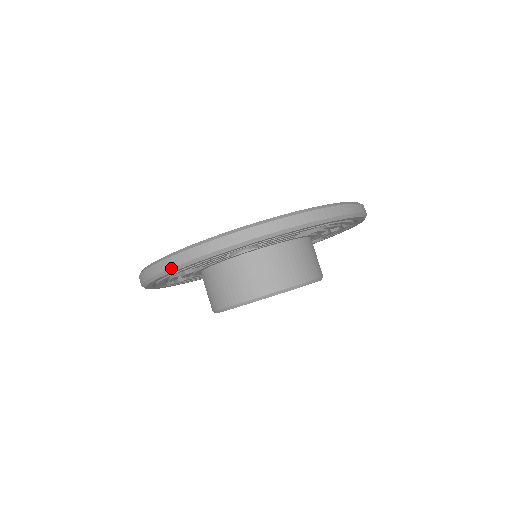
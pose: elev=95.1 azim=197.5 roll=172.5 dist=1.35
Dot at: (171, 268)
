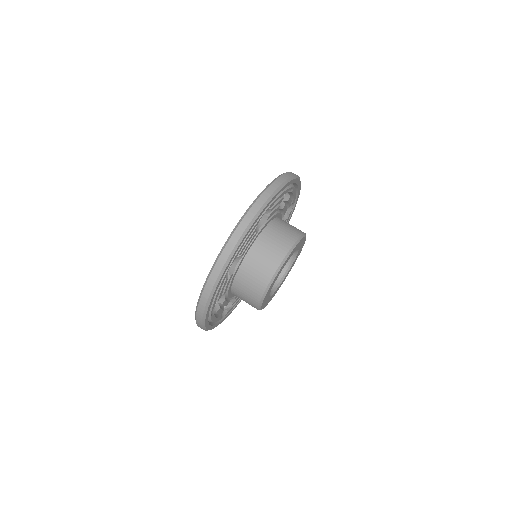
Dot at: (204, 312)
